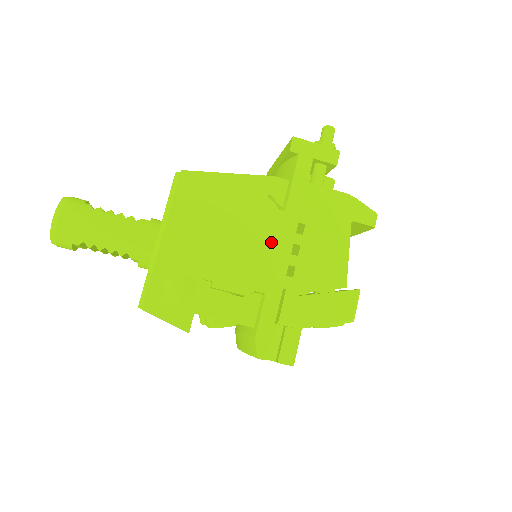
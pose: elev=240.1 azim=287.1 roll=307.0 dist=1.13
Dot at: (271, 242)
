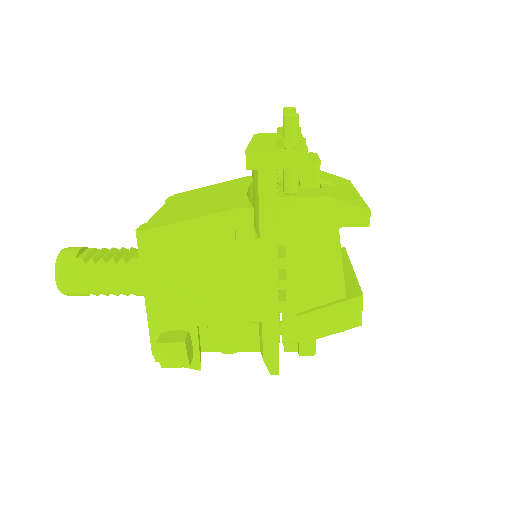
Dot at: (254, 273)
